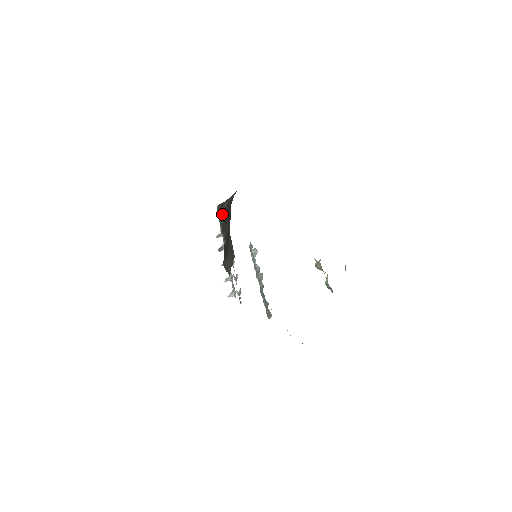
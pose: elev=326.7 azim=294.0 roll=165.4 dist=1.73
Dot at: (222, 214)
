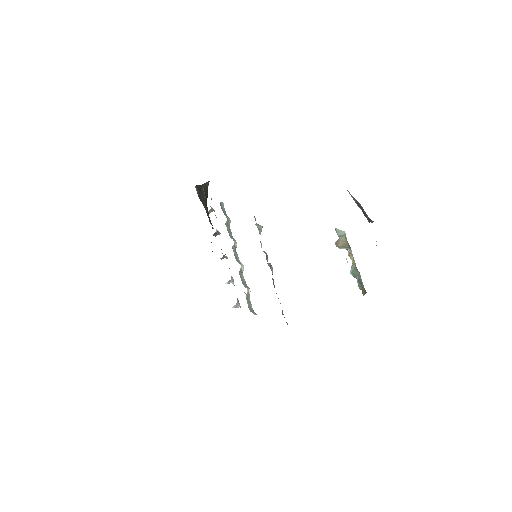
Dot at: (203, 200)
